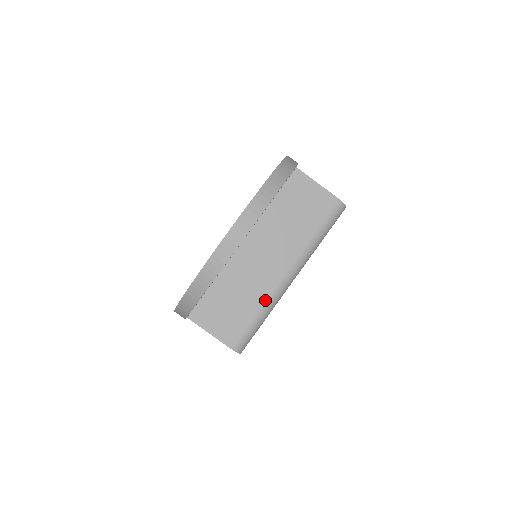
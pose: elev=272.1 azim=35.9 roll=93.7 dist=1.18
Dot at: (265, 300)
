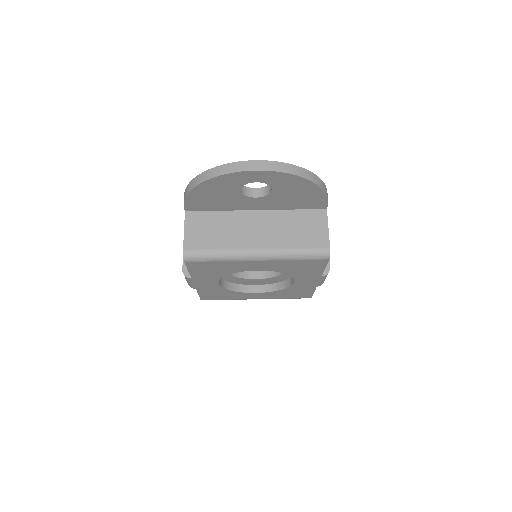
Dot at: (230, 248)
